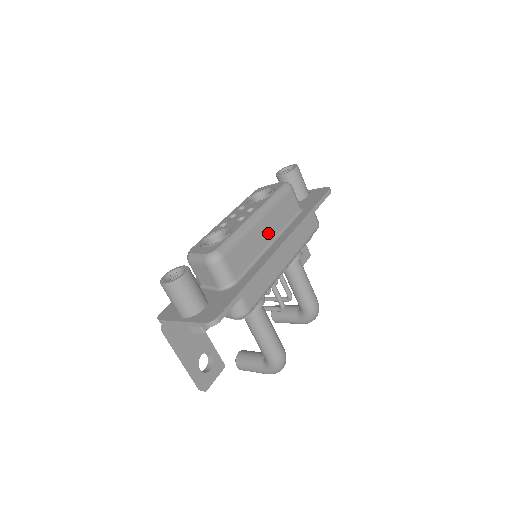
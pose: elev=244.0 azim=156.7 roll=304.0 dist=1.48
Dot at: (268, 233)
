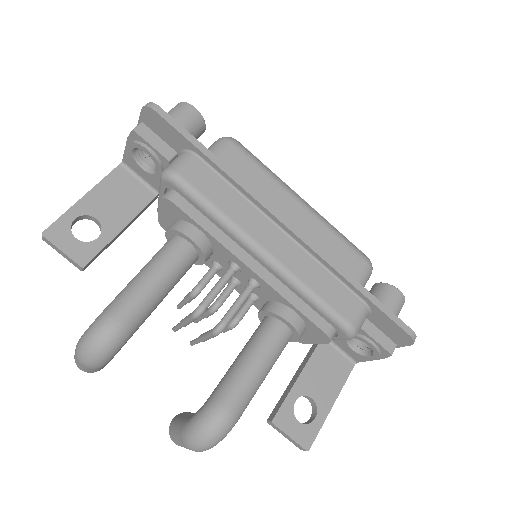
Dot at: (292, 221)
